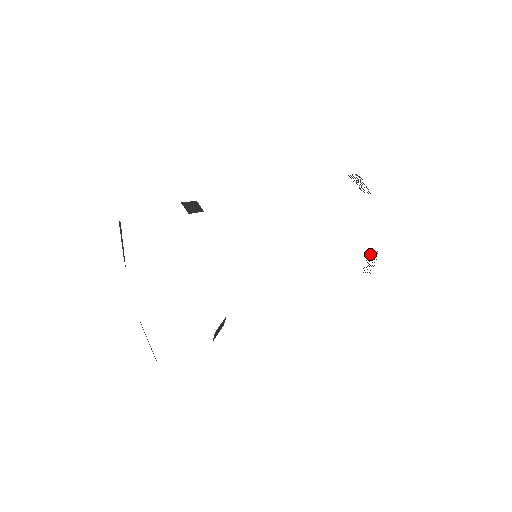
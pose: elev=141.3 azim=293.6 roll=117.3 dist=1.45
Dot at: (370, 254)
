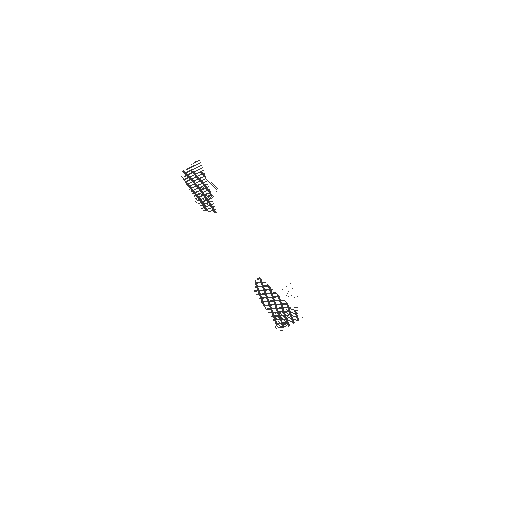
Dot at: occluded
